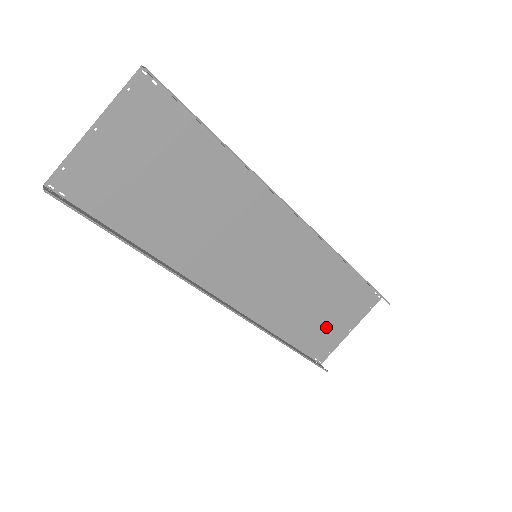
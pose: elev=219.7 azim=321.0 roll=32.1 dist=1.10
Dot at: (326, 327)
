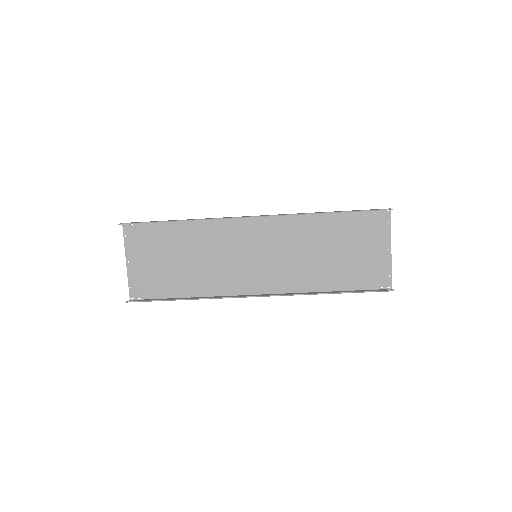
Dot at: (363, 261)
